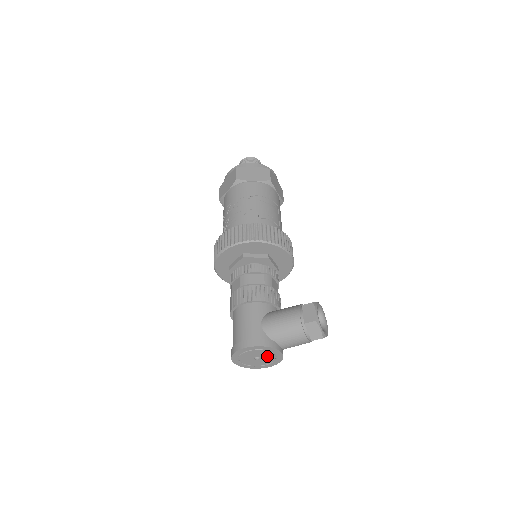
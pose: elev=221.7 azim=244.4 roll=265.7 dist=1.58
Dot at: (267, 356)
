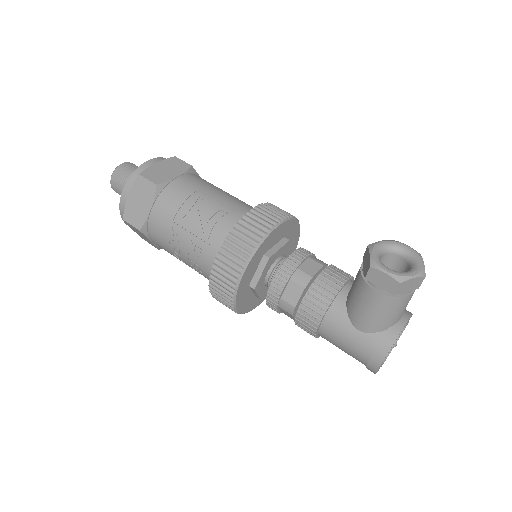
Dot at: occluded
